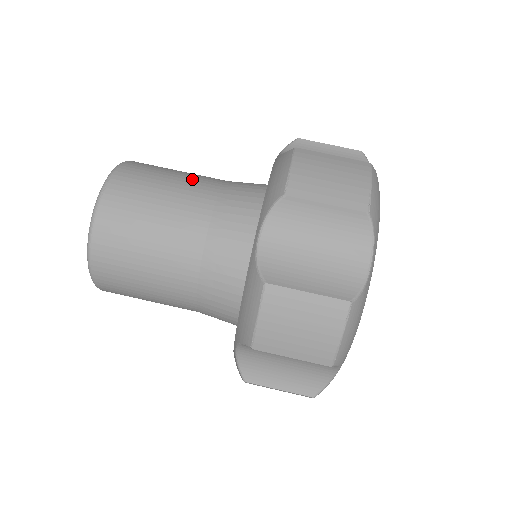
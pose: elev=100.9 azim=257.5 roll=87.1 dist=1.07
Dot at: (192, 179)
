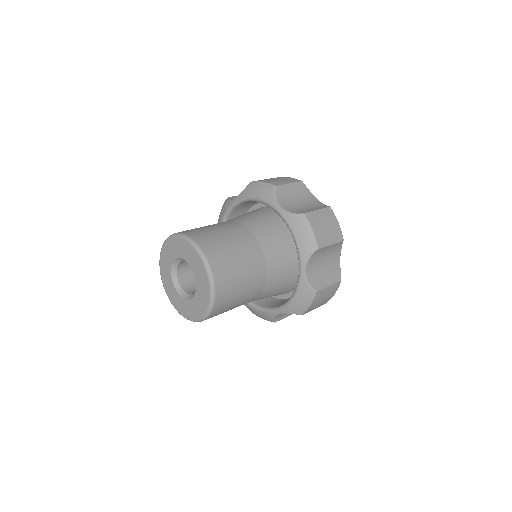
Dot at: occluded
